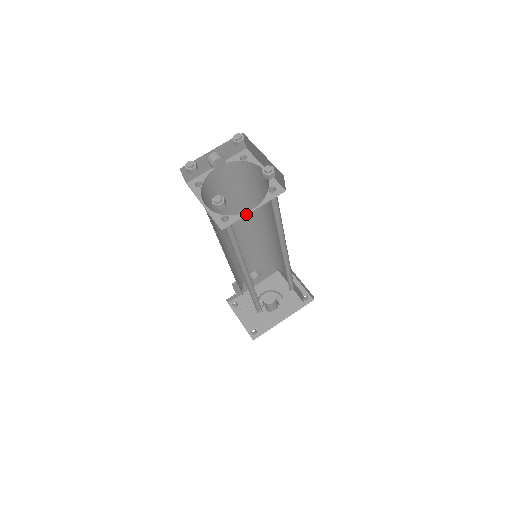
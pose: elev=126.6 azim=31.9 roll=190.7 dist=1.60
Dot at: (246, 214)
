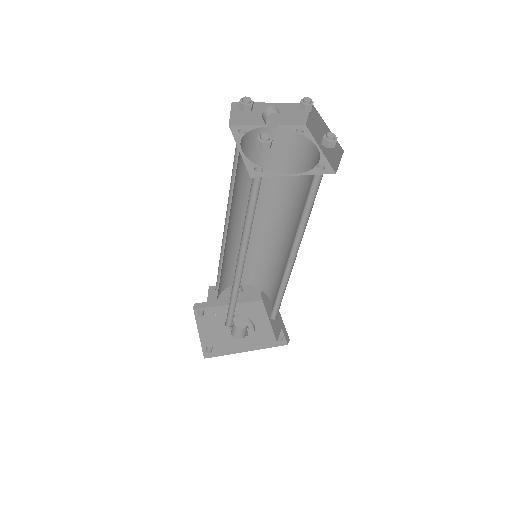
Dot at: (284, 175)
